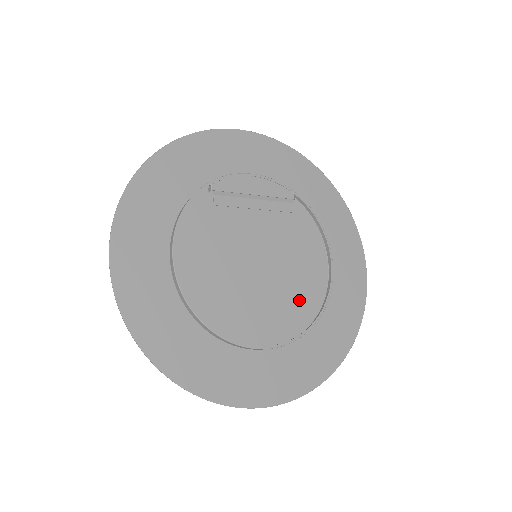
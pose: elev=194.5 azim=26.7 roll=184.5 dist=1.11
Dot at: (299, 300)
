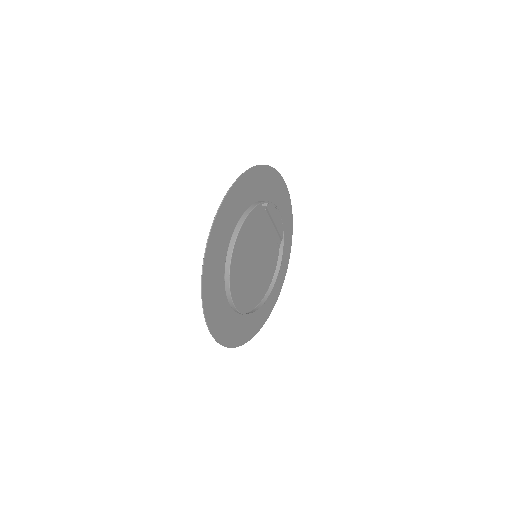
Dot at: (254, 294)
